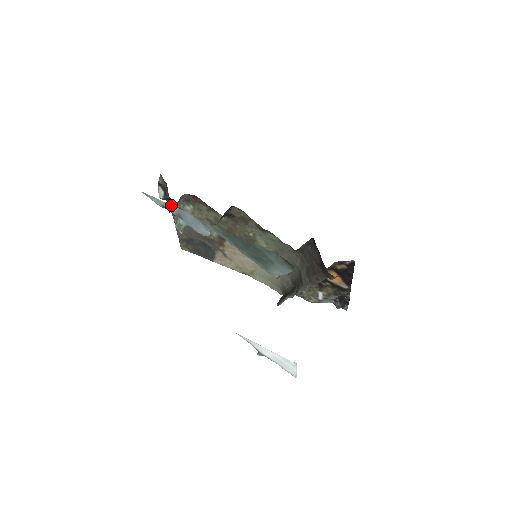
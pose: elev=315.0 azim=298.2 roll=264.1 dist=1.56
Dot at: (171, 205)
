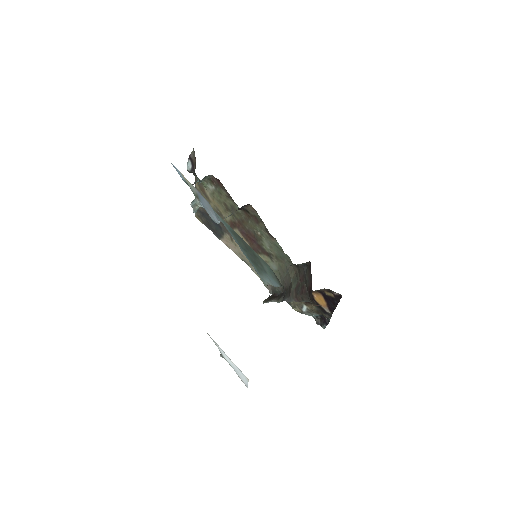
Dot at: (192, 185)
